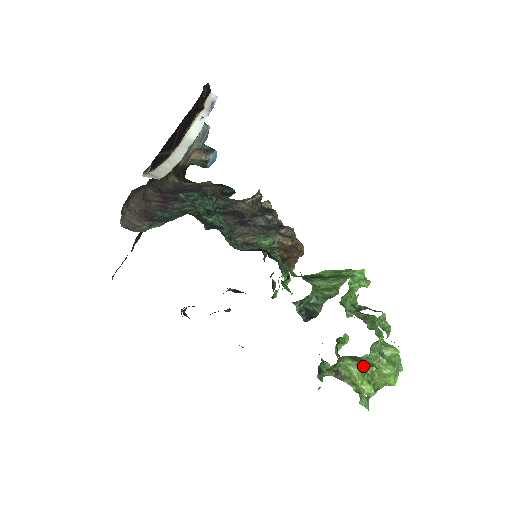
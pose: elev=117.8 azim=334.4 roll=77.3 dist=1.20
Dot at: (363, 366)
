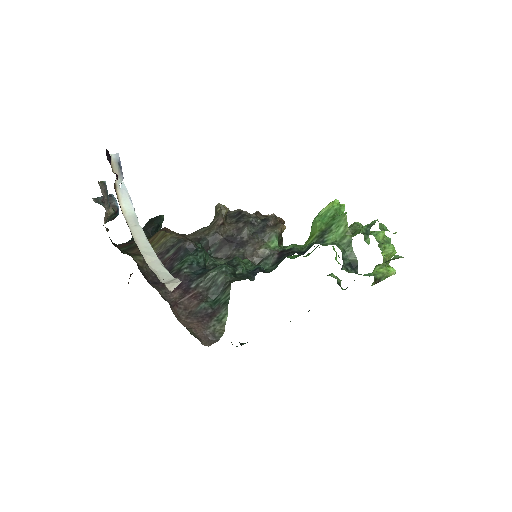
Dot at: (386, 262)
